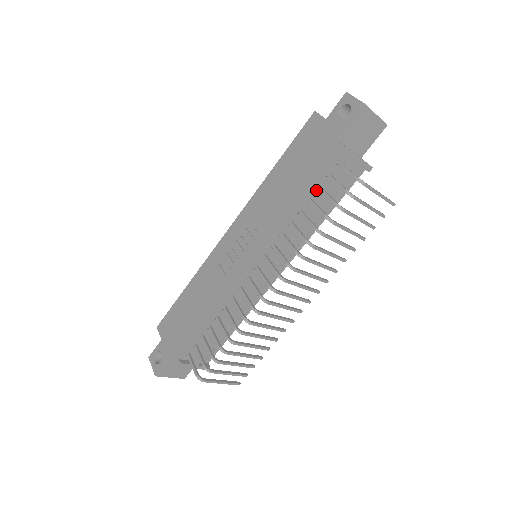
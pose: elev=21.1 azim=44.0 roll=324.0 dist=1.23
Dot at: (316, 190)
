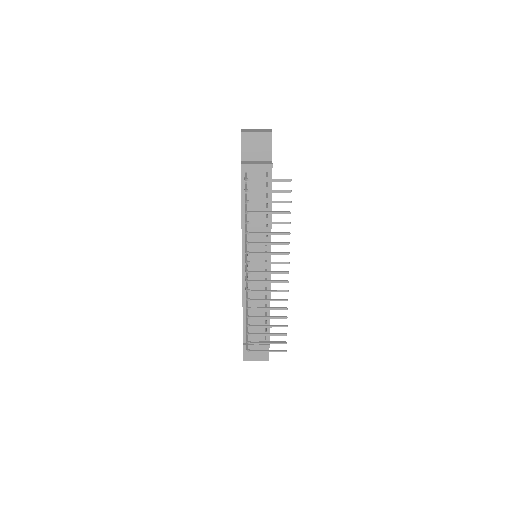
Dot at: occluded
